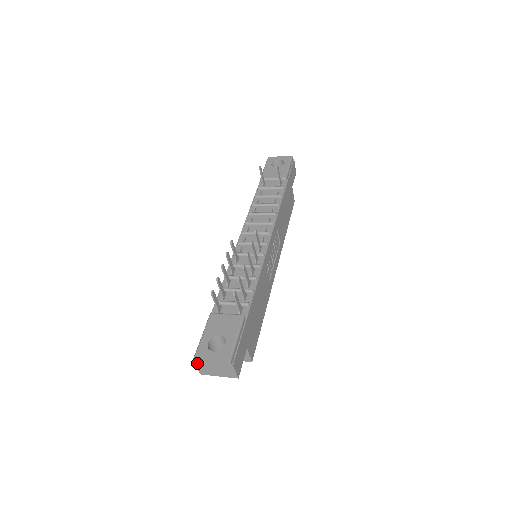
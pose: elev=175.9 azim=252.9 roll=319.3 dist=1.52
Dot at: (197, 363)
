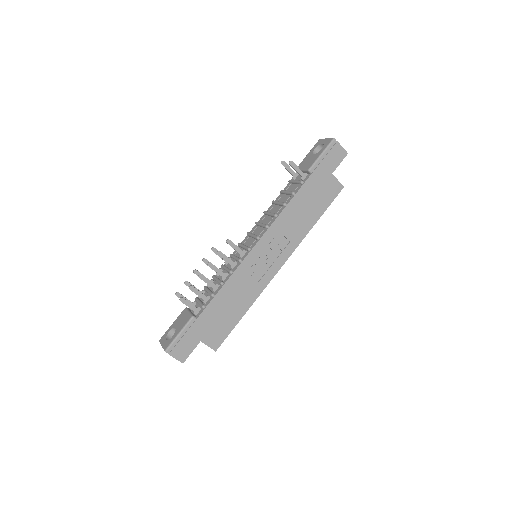
Dot at: occluded
